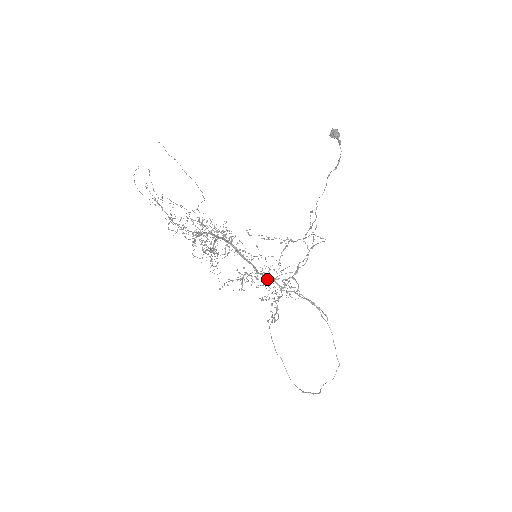
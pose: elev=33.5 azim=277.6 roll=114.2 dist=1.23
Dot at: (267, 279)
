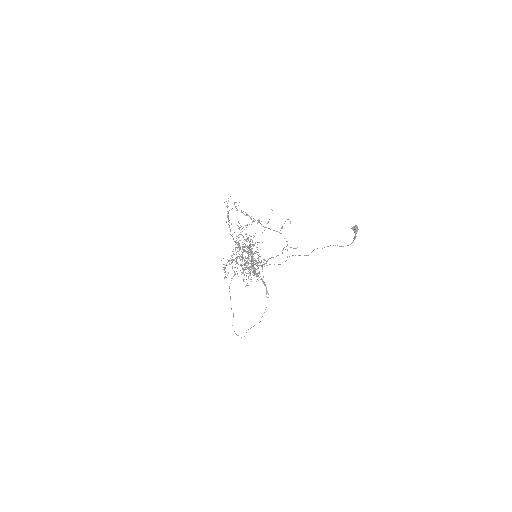
Dot at: occluded
